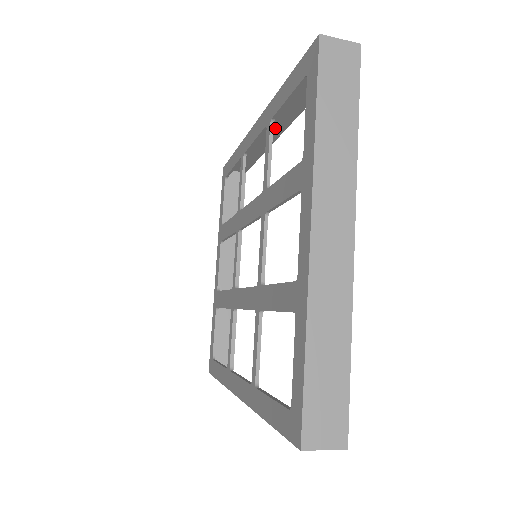
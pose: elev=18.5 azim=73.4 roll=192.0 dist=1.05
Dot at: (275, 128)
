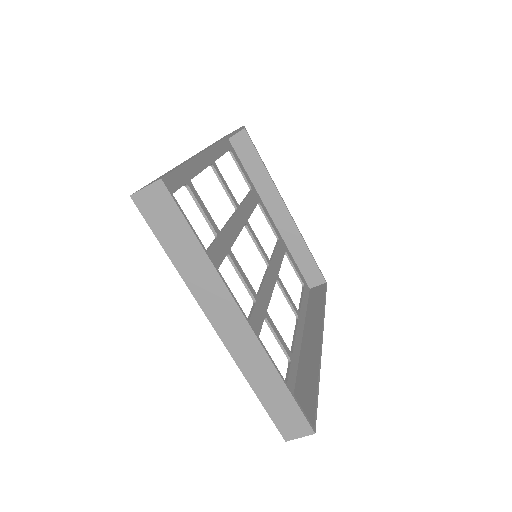
Dot at: occluded
